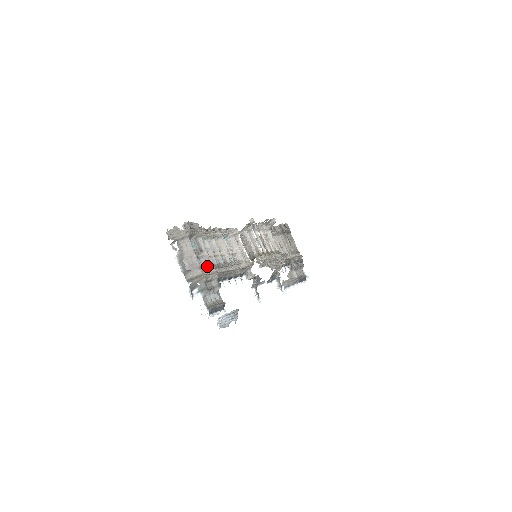
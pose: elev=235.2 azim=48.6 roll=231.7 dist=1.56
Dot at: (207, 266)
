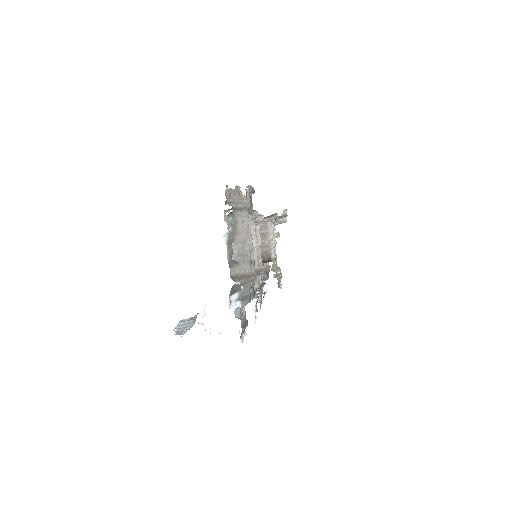
Dot at: occluded
